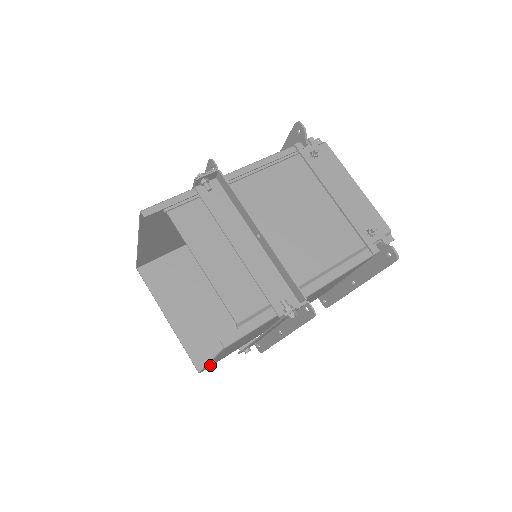
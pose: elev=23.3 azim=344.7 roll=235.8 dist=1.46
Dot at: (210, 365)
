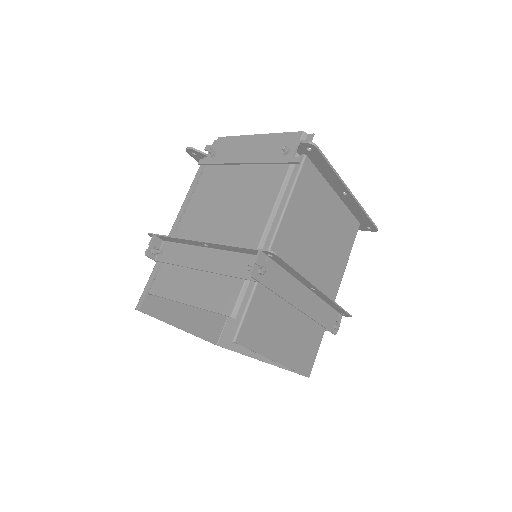
Dot at: (303, 364)
